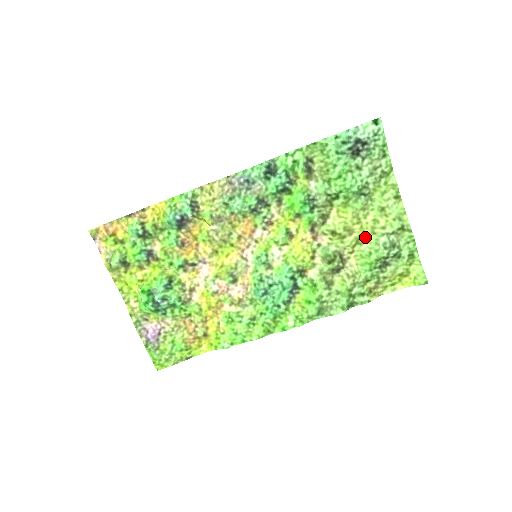
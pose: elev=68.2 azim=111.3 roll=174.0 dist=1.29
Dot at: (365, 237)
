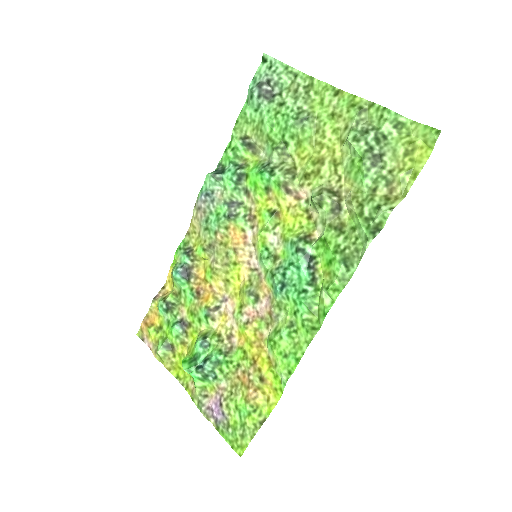
Dot at: (340, 154)
